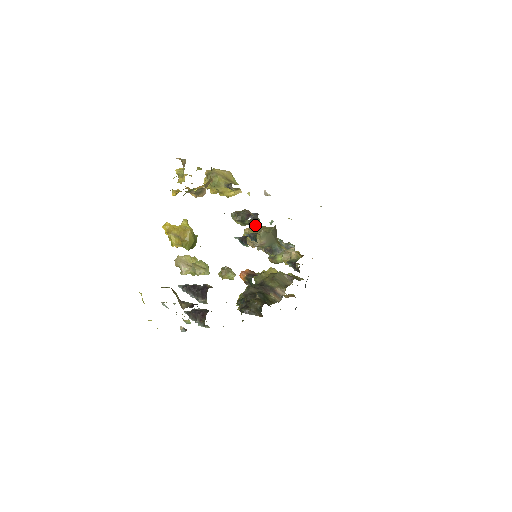
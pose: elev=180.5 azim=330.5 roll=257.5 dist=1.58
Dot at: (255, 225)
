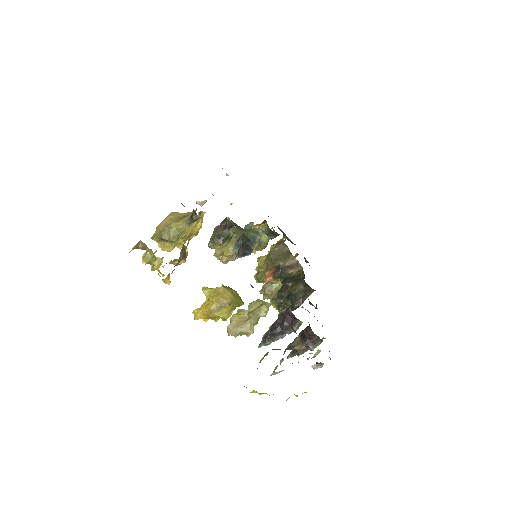
Dot at: occluded
